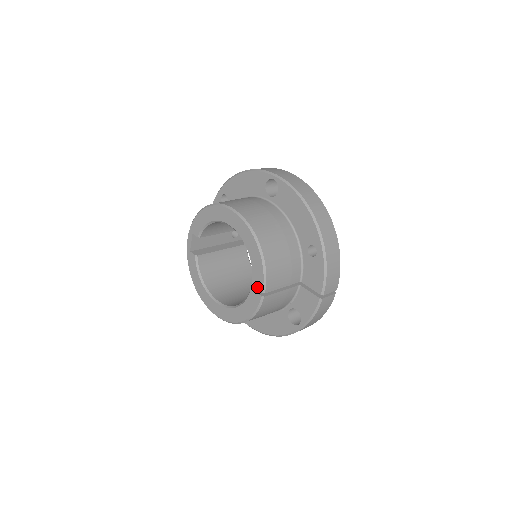
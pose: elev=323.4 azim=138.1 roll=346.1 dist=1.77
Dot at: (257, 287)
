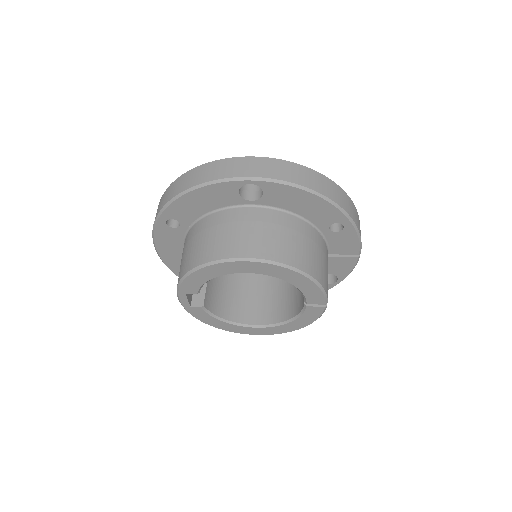
Dot at: (316, 303)
